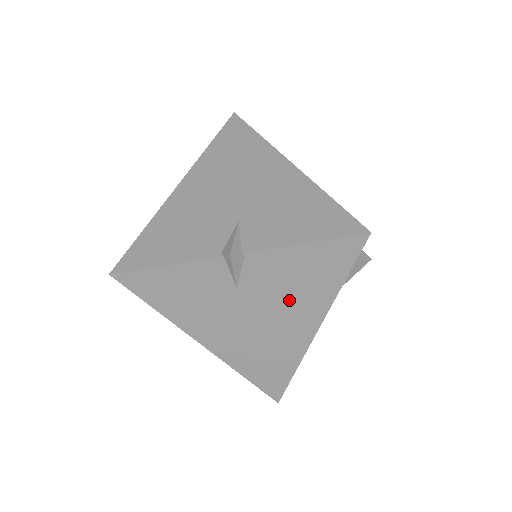
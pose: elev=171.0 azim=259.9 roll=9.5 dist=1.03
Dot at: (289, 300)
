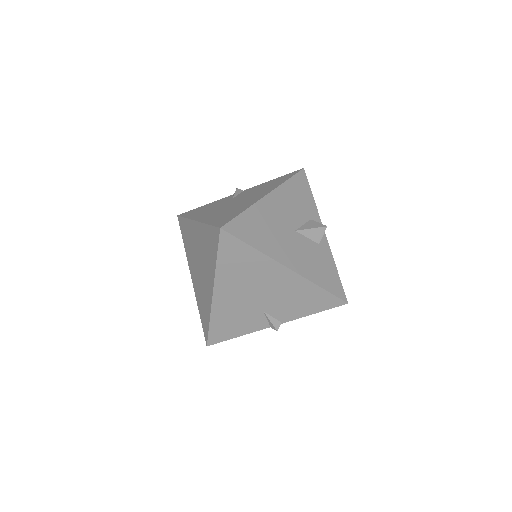
Dot at: occluded
